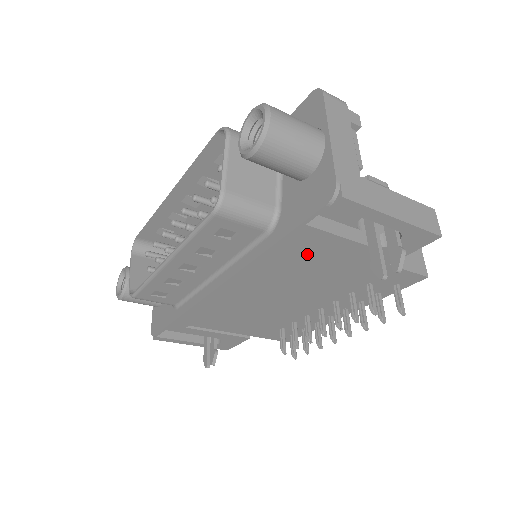
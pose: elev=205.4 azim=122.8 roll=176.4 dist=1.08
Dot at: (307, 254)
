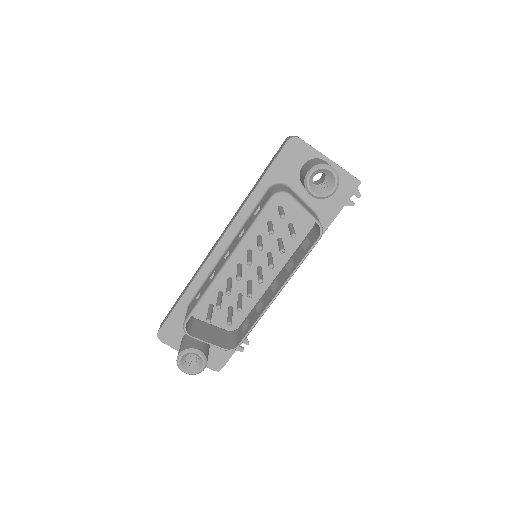
Dot at: occluded
